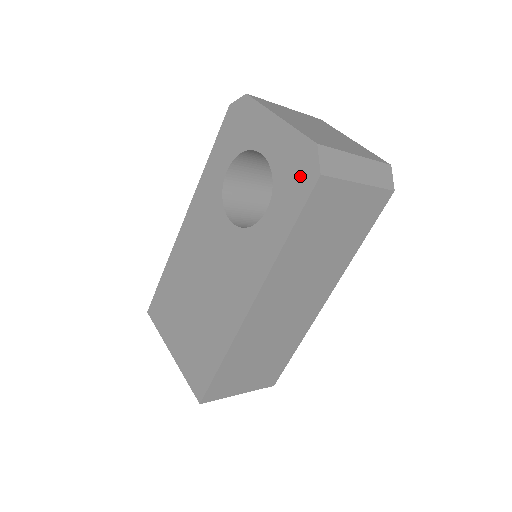
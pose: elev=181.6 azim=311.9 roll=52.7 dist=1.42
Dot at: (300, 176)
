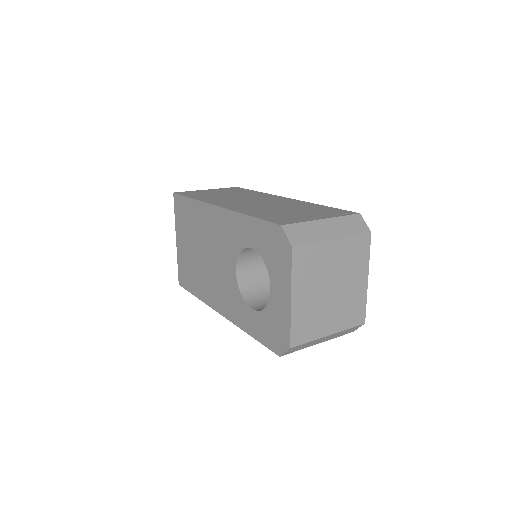
Dot at: (274, 337)
